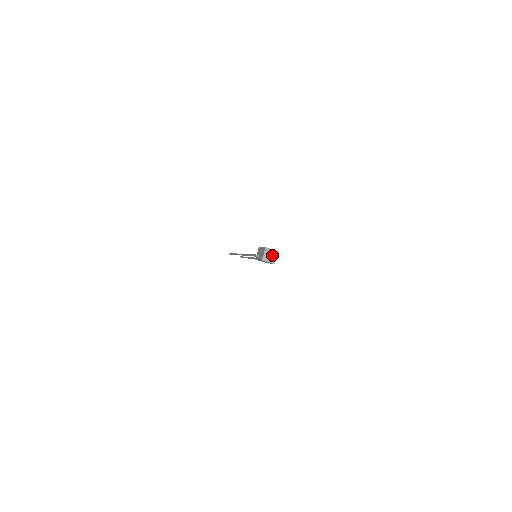
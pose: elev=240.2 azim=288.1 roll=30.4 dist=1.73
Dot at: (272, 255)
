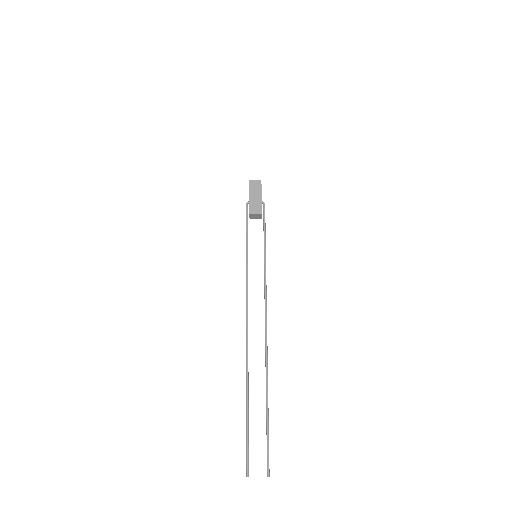
Dot at: occluded
